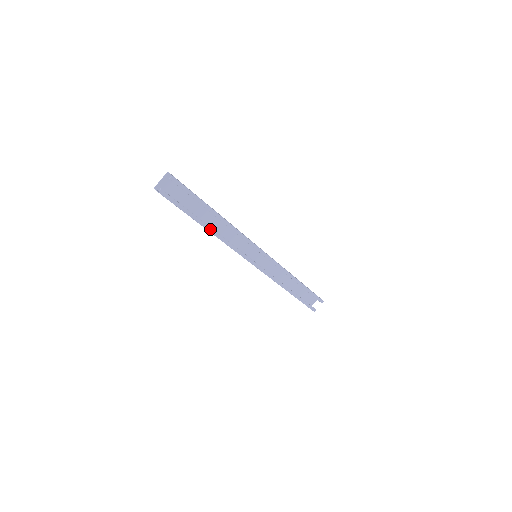
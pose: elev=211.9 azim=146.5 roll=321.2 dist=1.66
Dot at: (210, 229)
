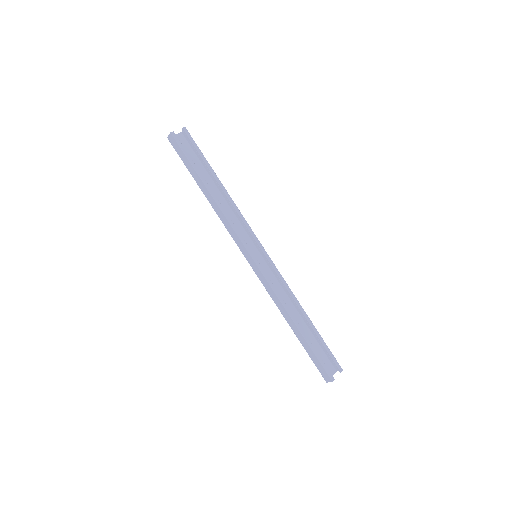
Dot at: (211, 191)
